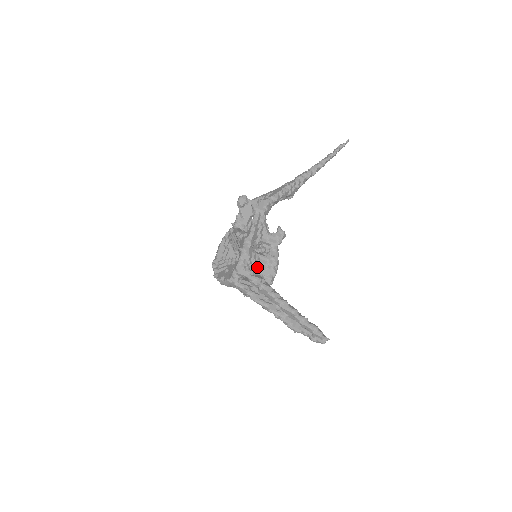
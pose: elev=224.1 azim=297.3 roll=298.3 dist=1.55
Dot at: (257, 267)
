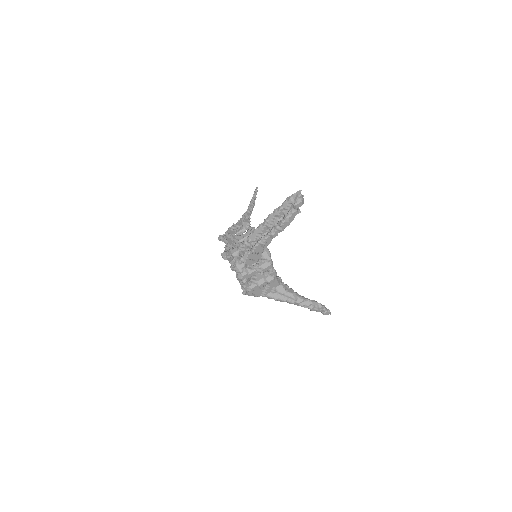
Dot at: occluded
